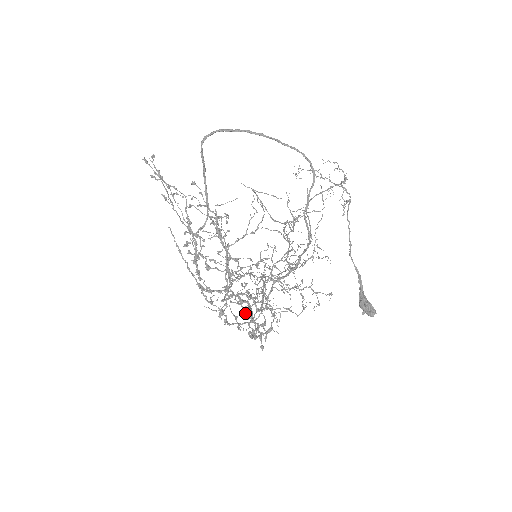
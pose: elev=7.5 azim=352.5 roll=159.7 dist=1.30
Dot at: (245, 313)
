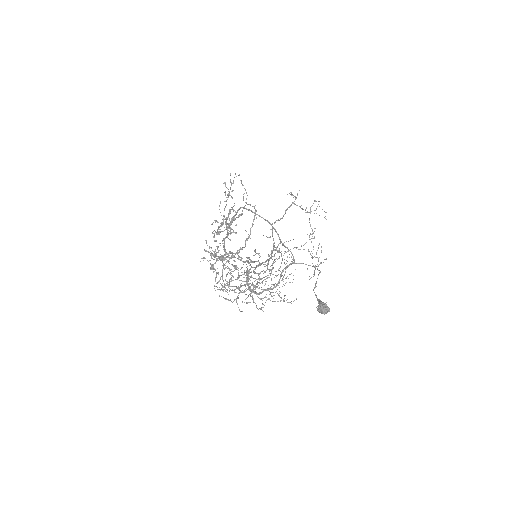
Dot at: (258, 253)
